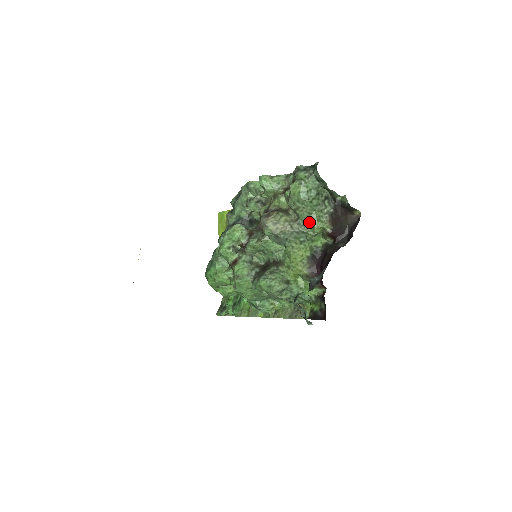
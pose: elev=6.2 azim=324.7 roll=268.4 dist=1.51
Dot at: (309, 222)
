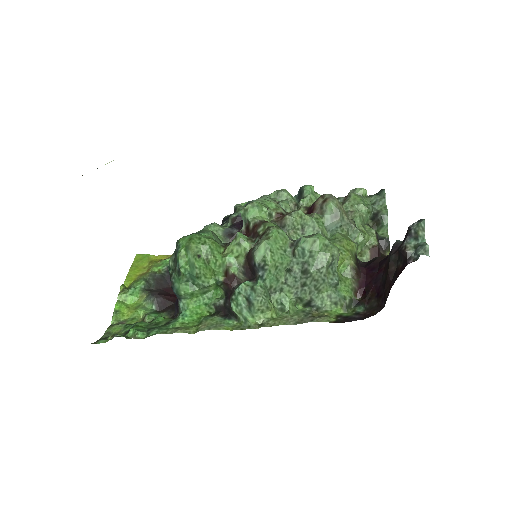
Dot at: (361, 227)
